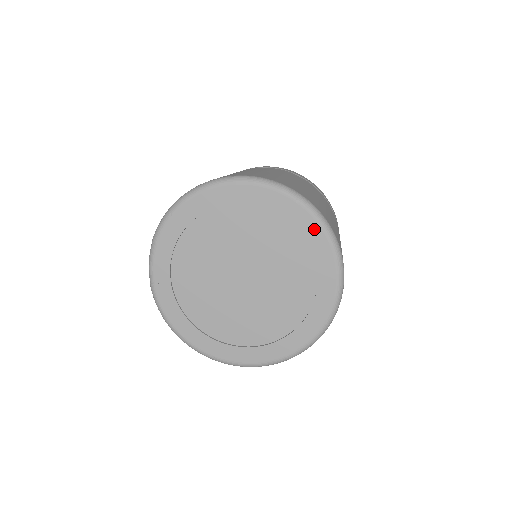
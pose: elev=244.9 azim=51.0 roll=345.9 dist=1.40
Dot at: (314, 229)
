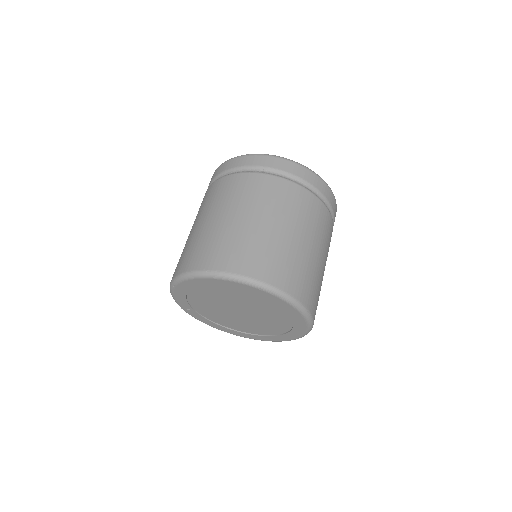
Dot at: (279, 301)
